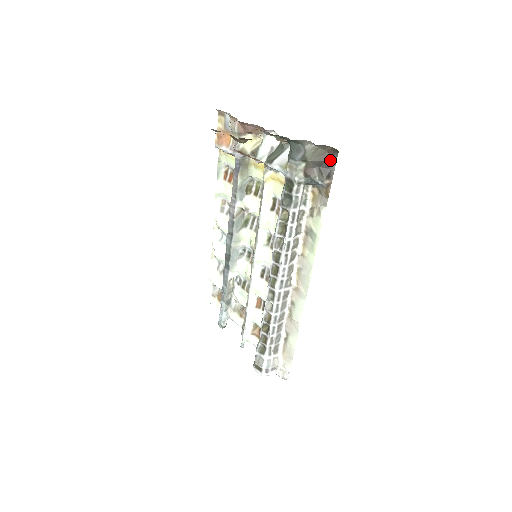
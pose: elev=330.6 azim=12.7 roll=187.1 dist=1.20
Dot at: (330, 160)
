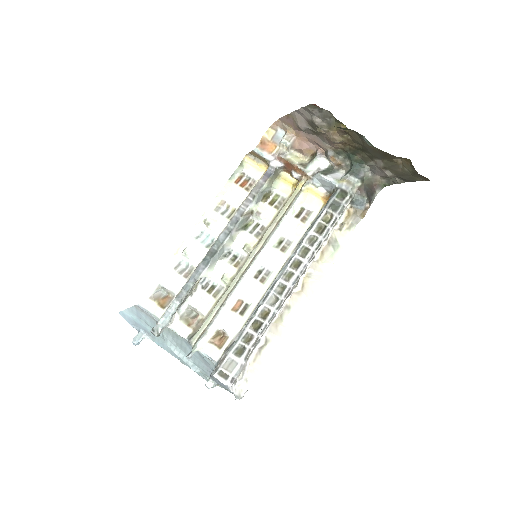
Dot at: (373, 191)
